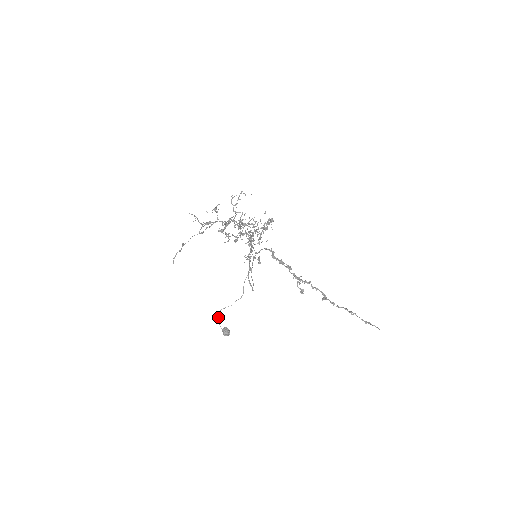
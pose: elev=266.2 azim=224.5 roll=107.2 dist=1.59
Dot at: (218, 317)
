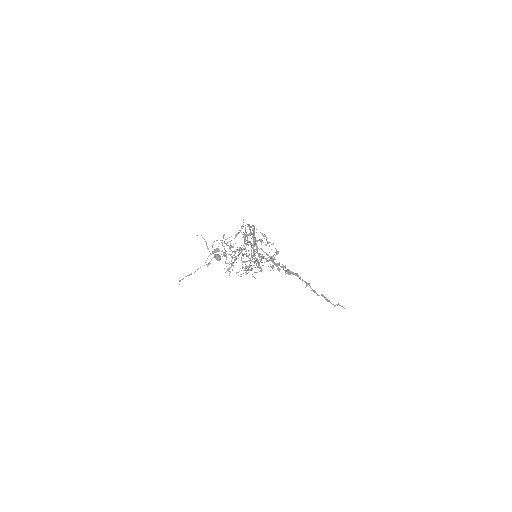
Dot at: (212, 247)
